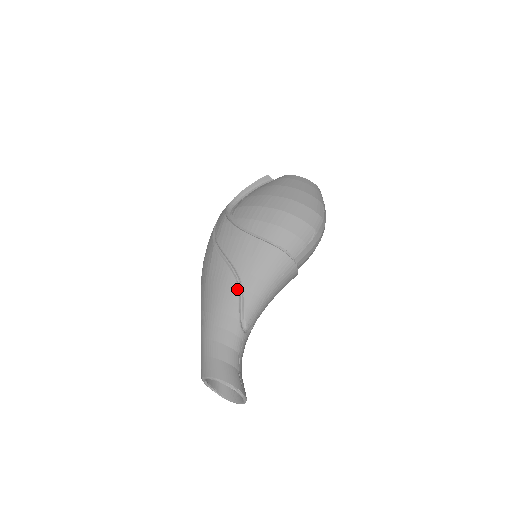
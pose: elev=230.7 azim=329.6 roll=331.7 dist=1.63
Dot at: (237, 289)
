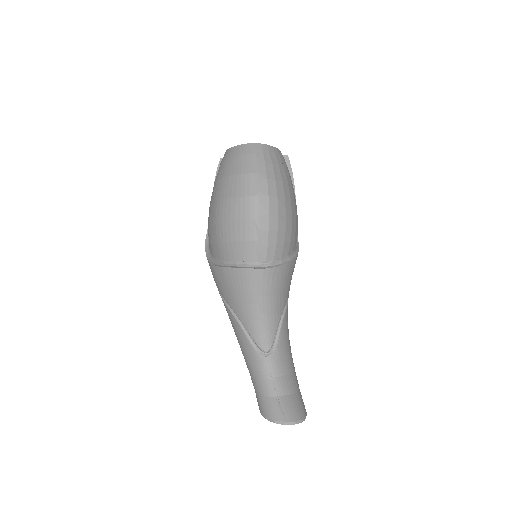
Dot at: (236, 321)
